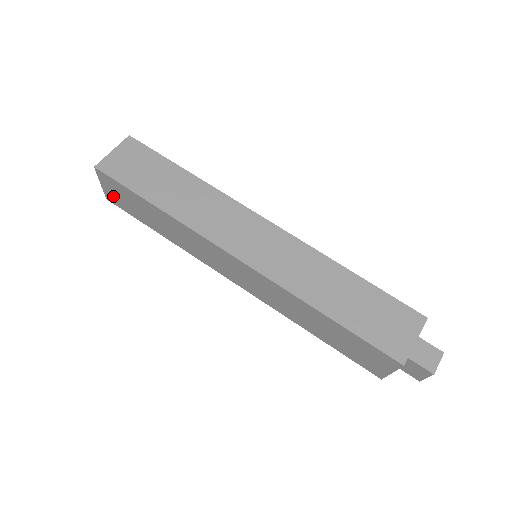
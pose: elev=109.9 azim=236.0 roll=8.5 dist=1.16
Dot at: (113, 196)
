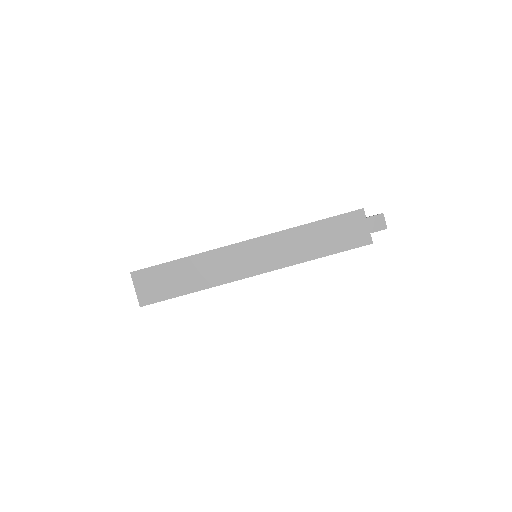
Dot at: occluded
